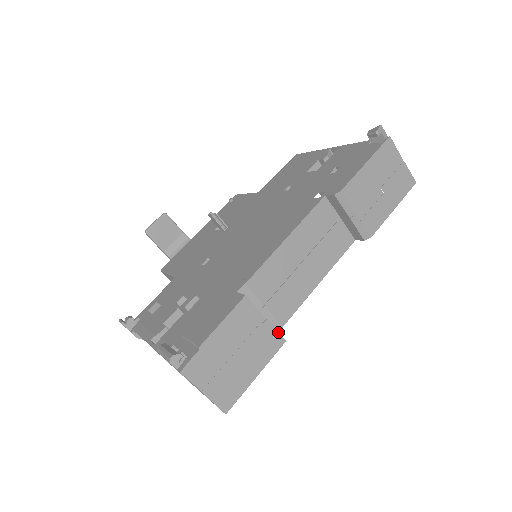
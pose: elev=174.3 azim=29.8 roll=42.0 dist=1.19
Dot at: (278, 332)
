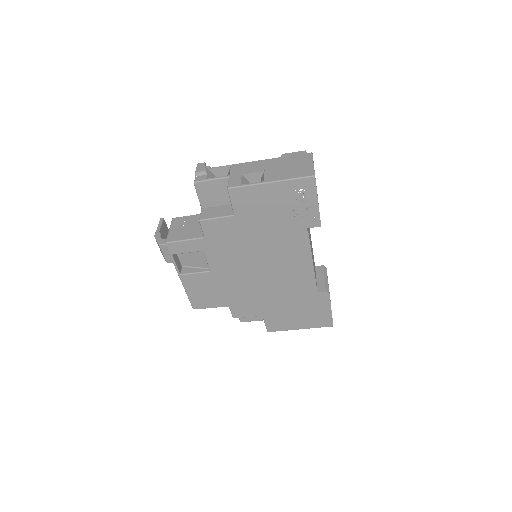
Dot at: occluded
